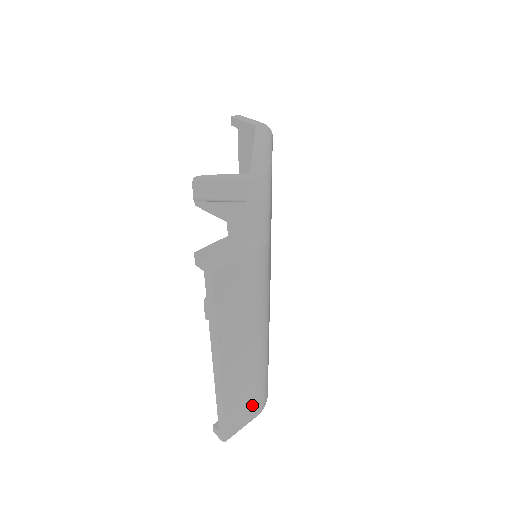
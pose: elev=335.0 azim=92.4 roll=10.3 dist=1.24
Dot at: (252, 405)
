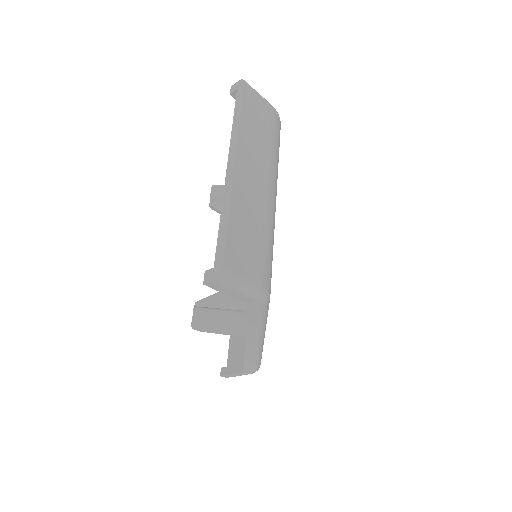
Dot at: occluded
